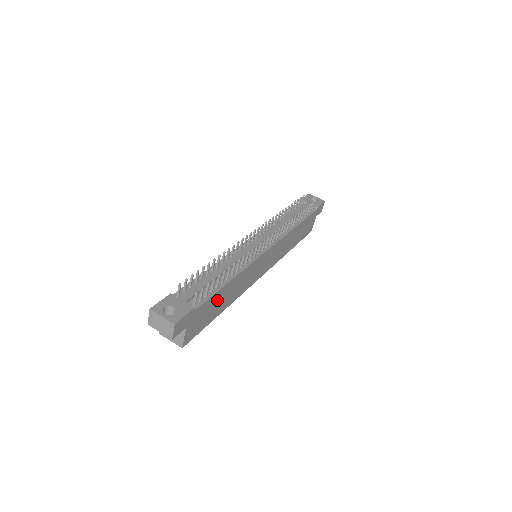
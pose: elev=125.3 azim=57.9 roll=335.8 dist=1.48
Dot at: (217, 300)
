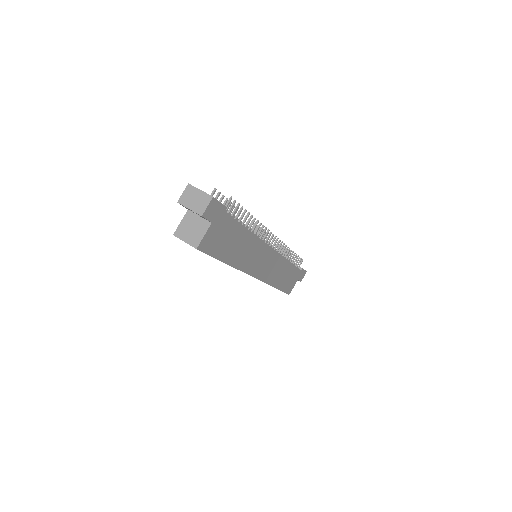
Dot at: (234, 236)
